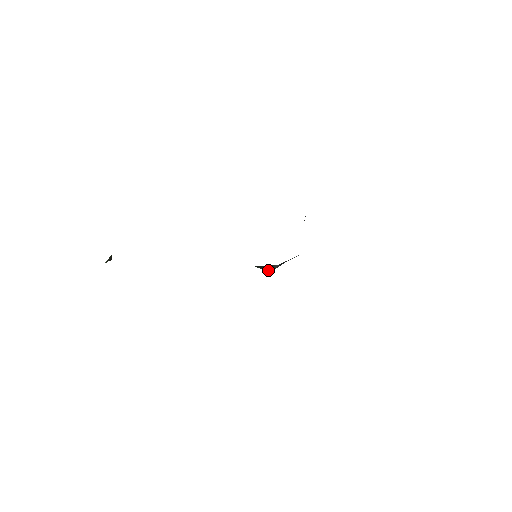
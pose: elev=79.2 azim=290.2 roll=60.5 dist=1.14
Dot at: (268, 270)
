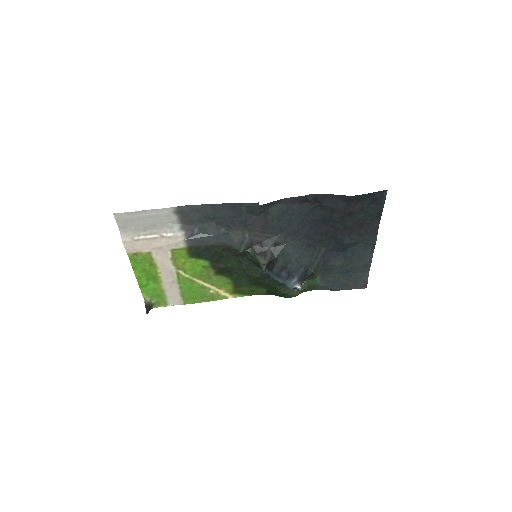
Dot at: (262, 260)
